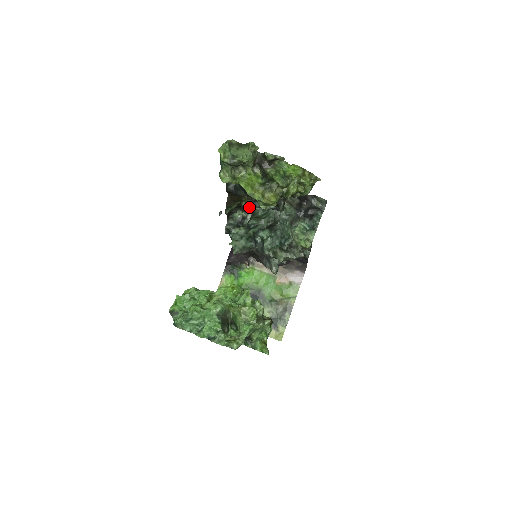
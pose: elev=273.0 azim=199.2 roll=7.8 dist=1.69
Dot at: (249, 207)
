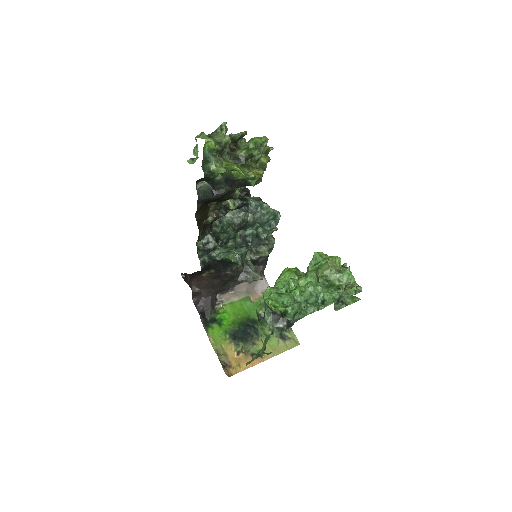
Dot at: (210, 225)
